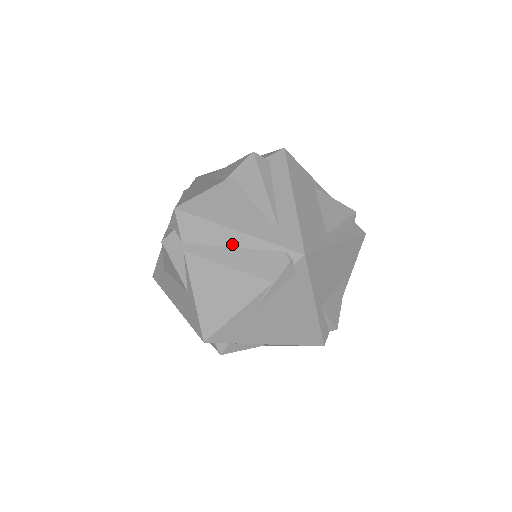
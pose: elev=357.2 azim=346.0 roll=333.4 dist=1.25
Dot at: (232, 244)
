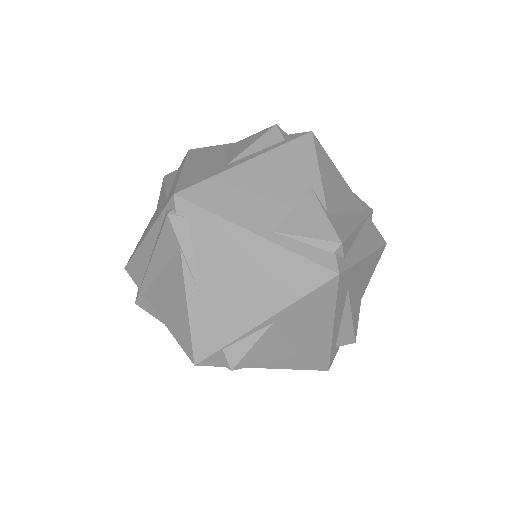
Dot at: (150, 251)
